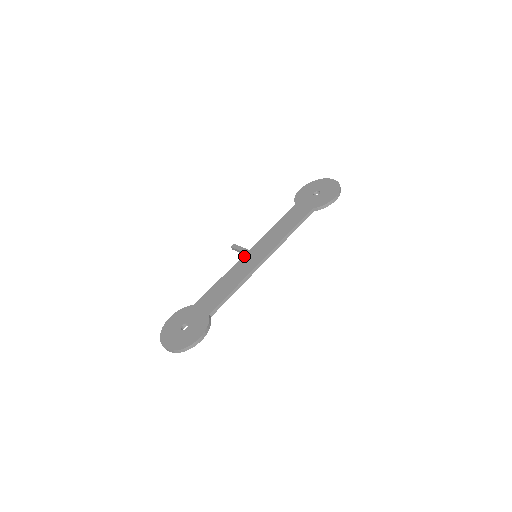
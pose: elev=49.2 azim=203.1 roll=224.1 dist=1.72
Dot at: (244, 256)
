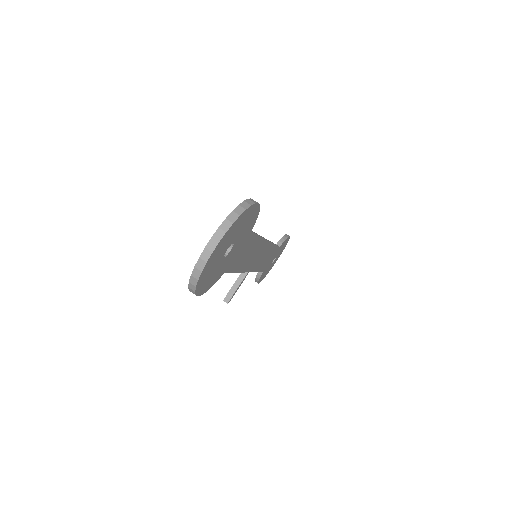
Dot at: occluded
